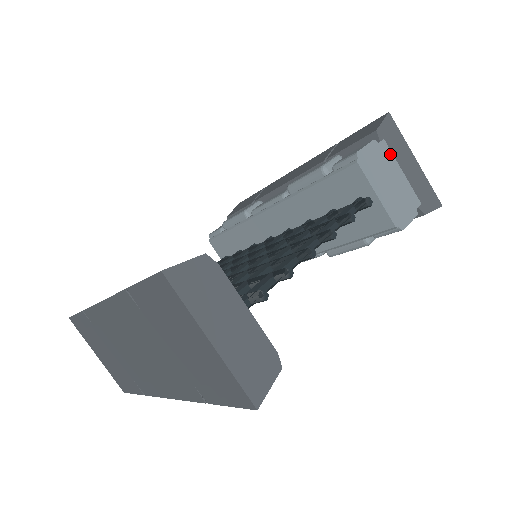
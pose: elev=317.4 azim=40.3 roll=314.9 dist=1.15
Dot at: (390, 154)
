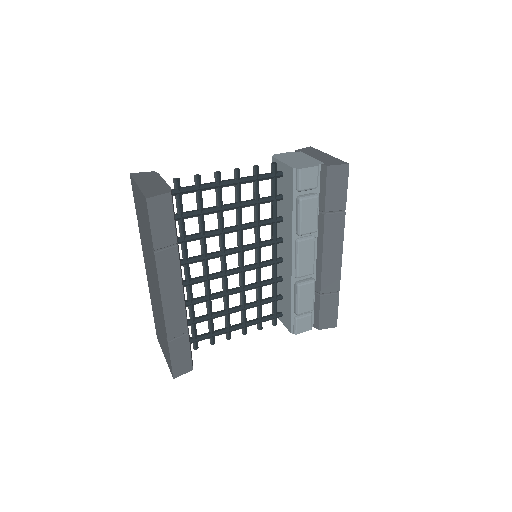
Dot at: (303, 154)
